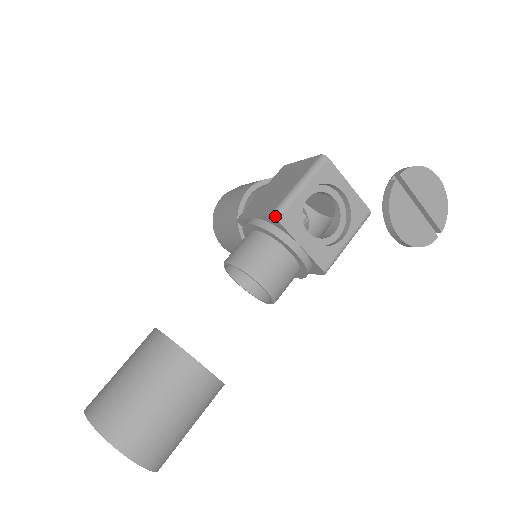
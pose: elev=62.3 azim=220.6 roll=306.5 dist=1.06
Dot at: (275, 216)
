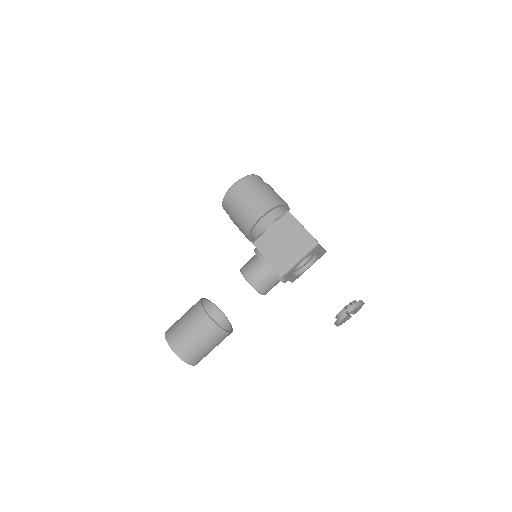
Dot at: (282, 276)
